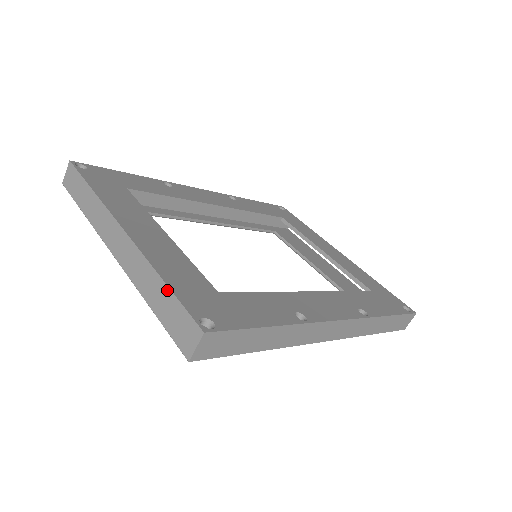
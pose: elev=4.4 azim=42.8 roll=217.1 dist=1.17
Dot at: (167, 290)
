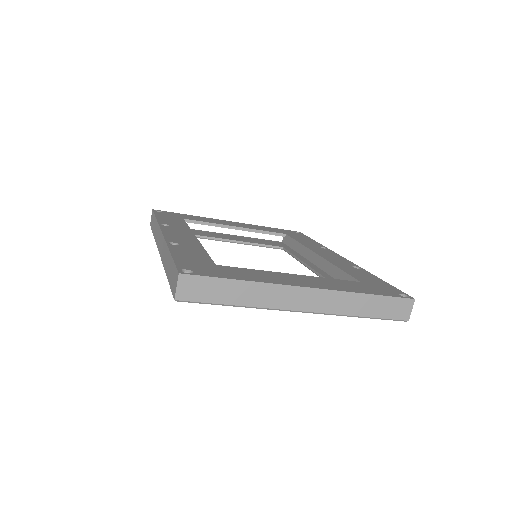
Dot at: (376, 297)
